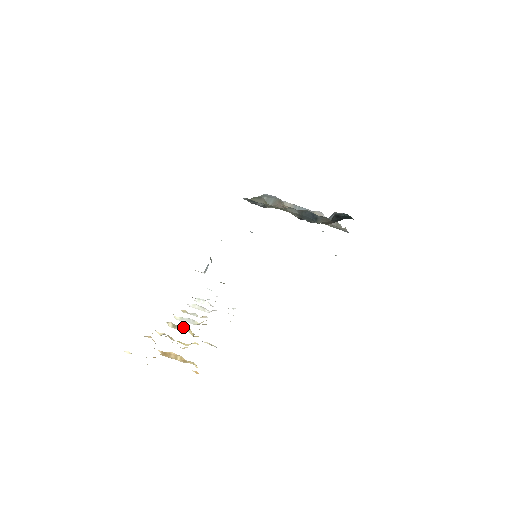
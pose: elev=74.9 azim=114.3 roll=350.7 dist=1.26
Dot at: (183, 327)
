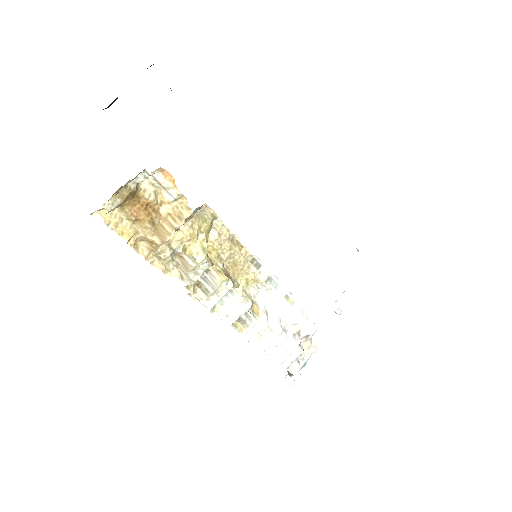
Dot at: (210, 280)
